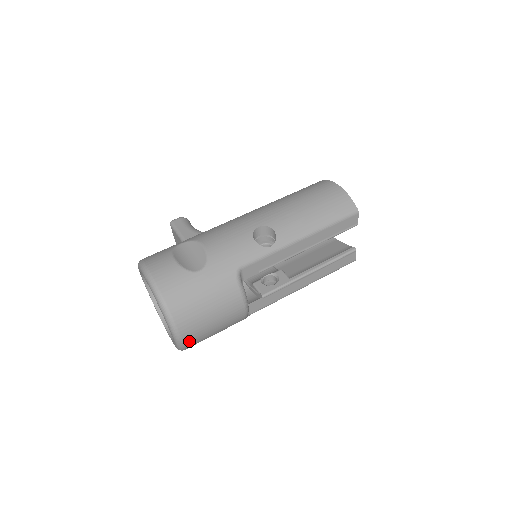
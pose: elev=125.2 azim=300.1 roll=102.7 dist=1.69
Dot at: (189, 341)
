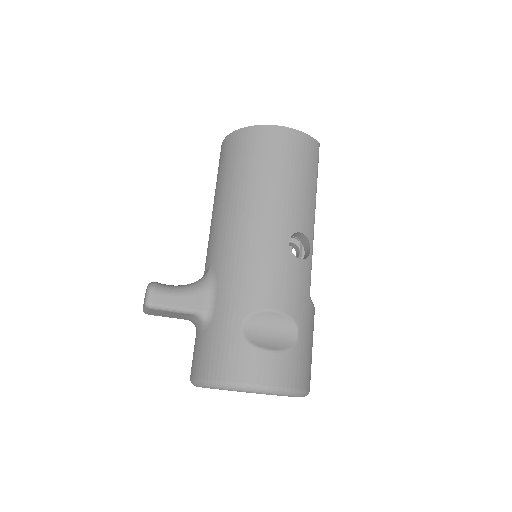
Dot at: occluded
